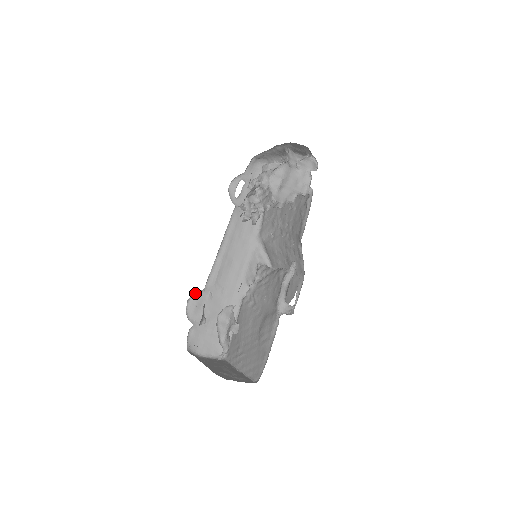
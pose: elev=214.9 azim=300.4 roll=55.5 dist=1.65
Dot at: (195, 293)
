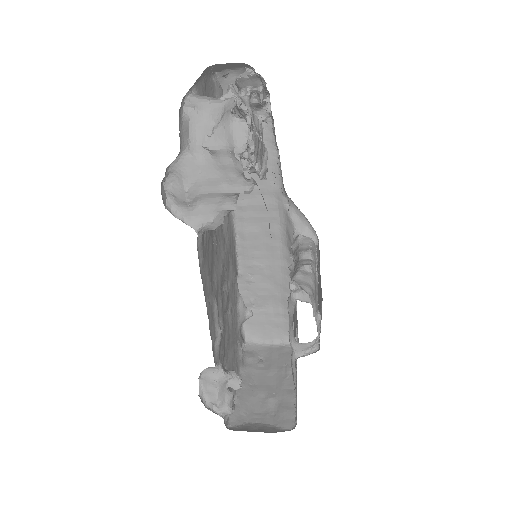
Dot at: occluded
